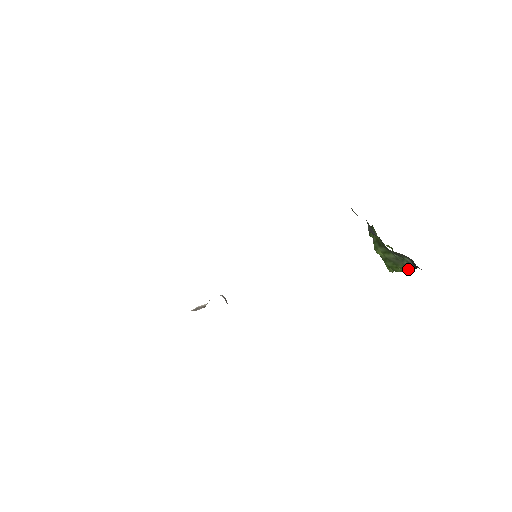
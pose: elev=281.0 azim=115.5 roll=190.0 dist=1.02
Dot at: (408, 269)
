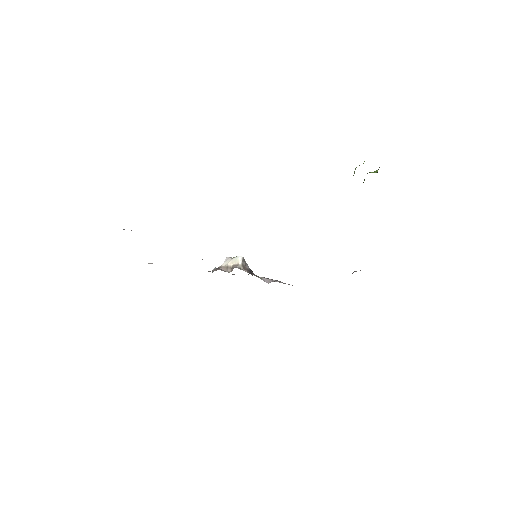
Dot at: occluded
